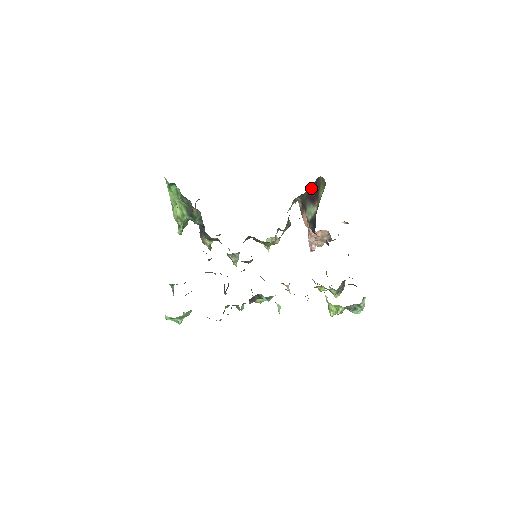
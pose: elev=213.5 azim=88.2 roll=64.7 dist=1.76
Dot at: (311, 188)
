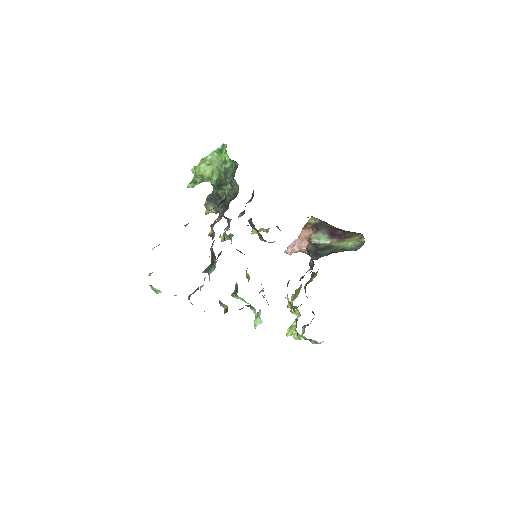
Dot at: occluded
